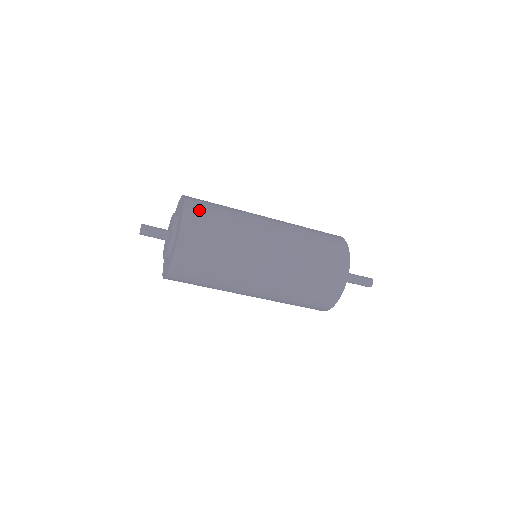
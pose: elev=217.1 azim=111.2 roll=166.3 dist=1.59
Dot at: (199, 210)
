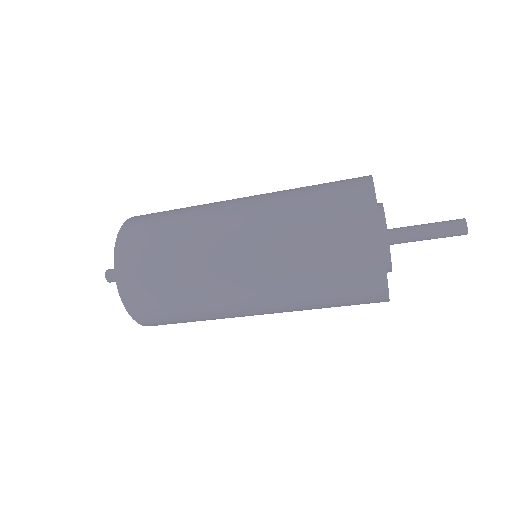
Dot at: occluded
